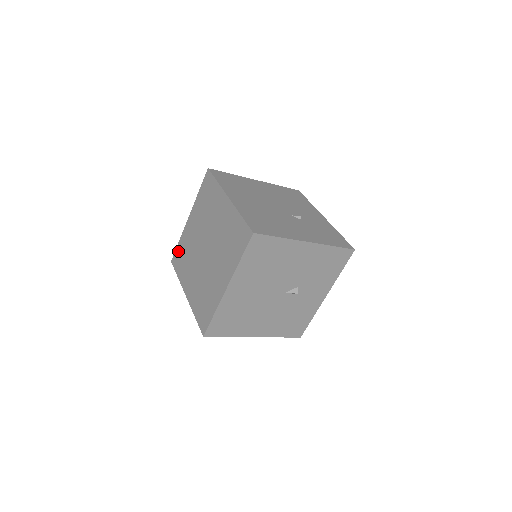
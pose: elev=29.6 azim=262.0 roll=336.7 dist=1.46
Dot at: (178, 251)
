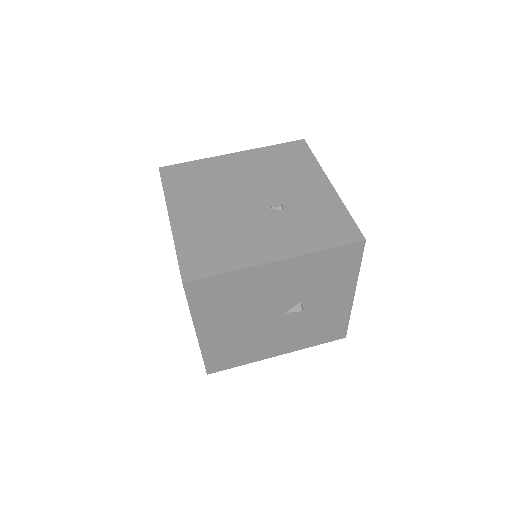
Dot at: occluded
